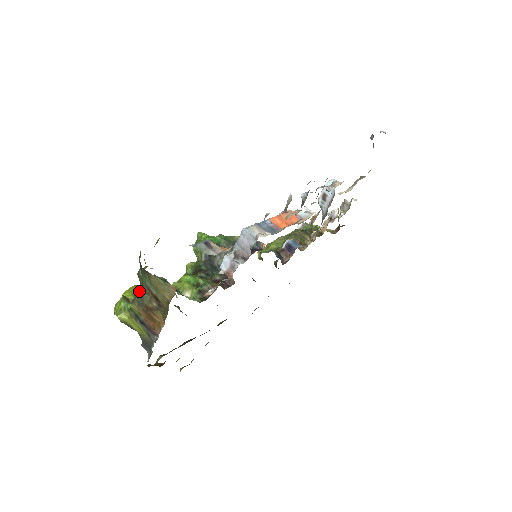
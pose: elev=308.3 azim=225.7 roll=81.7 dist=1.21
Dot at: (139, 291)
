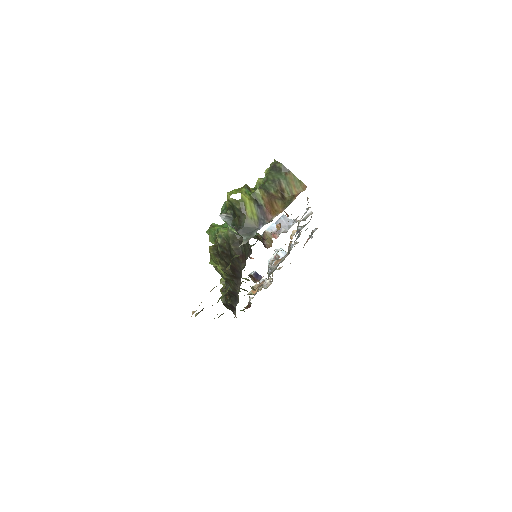
Dot at: (267, 184)
